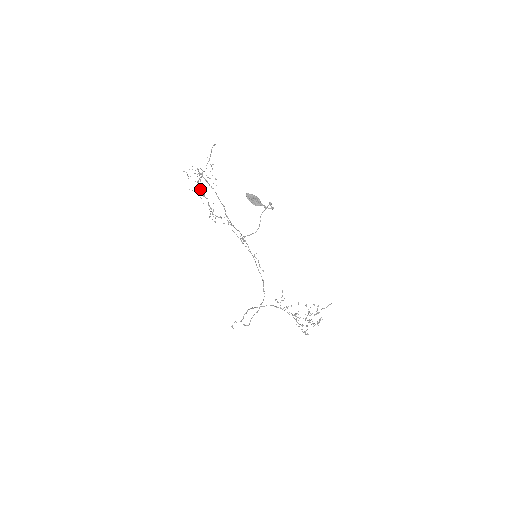
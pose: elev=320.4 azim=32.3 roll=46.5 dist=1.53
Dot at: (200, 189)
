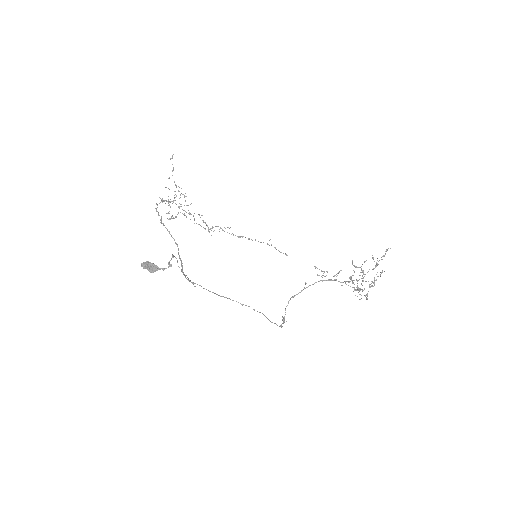
Dot at: (183, 210)
